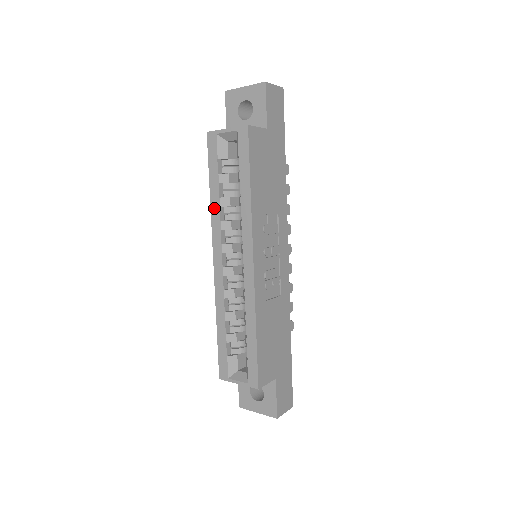
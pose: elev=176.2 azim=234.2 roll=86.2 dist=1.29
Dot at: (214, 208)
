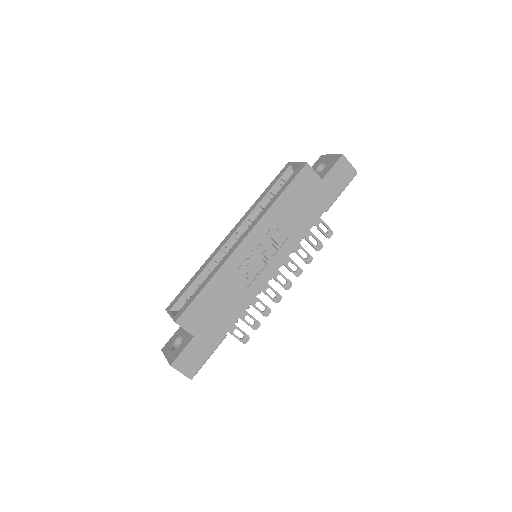
Dot at: (255, 204)
